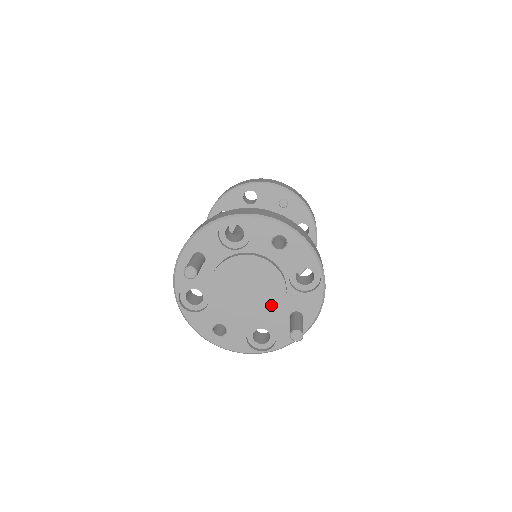
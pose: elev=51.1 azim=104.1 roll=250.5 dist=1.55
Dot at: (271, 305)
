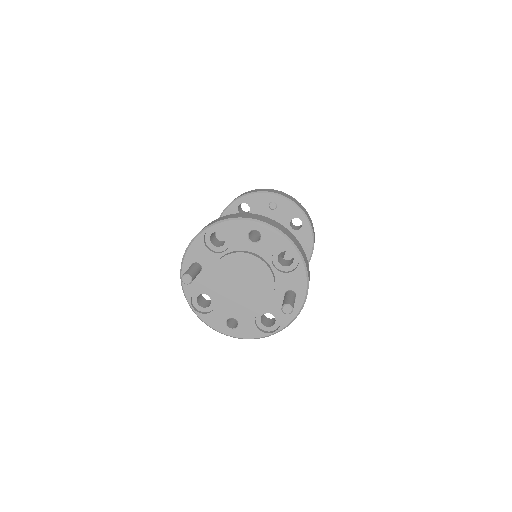
Dot at: (264, 290)
